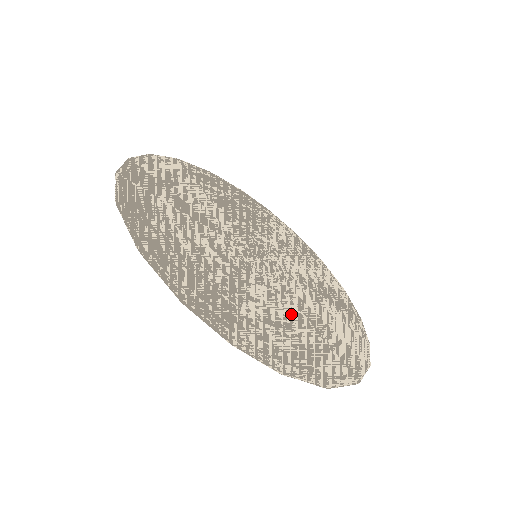
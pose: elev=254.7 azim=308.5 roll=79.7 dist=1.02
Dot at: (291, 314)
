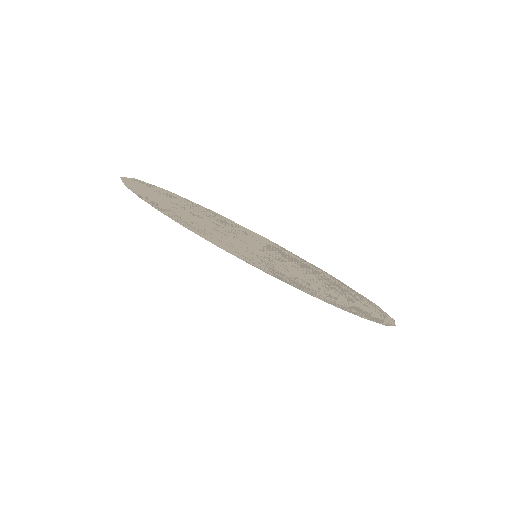
Dot at: (291, 266)
